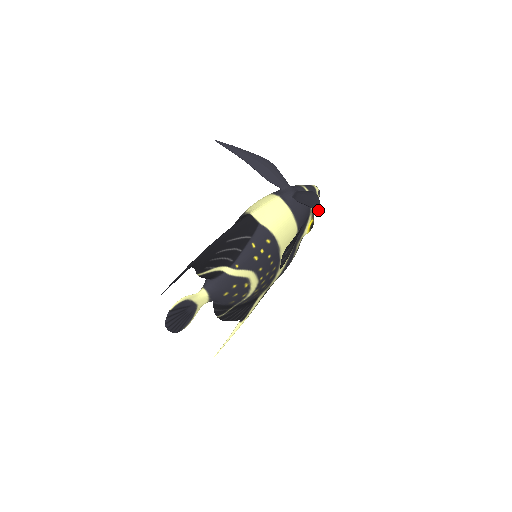
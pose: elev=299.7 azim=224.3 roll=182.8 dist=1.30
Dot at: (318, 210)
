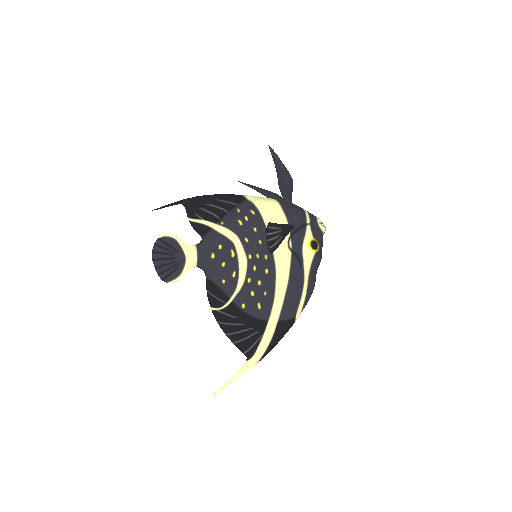
Dot at: (272, 152)
